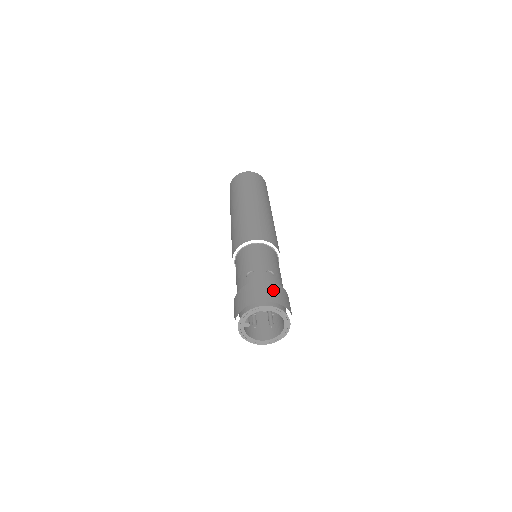
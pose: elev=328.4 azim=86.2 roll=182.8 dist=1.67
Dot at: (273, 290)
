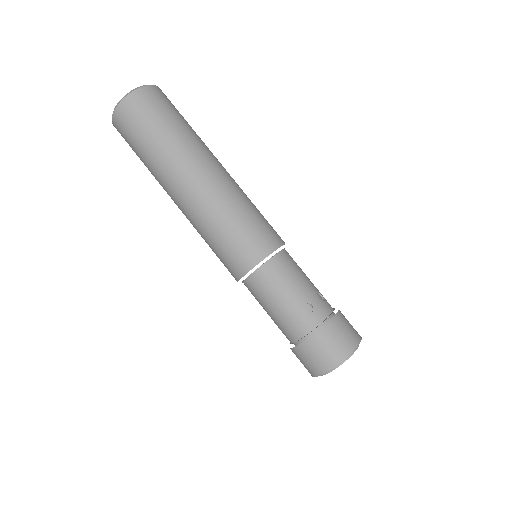
Dot at: (347, 325)
